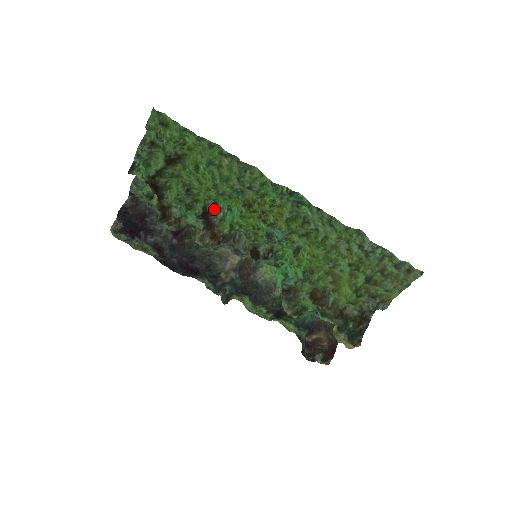
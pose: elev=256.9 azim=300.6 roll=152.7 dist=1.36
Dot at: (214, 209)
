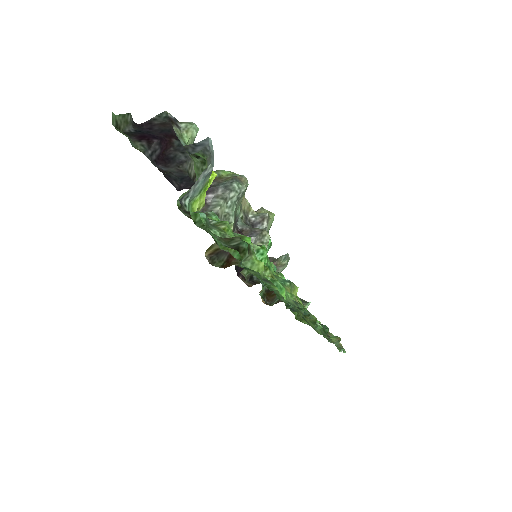
Dot at: occluded
